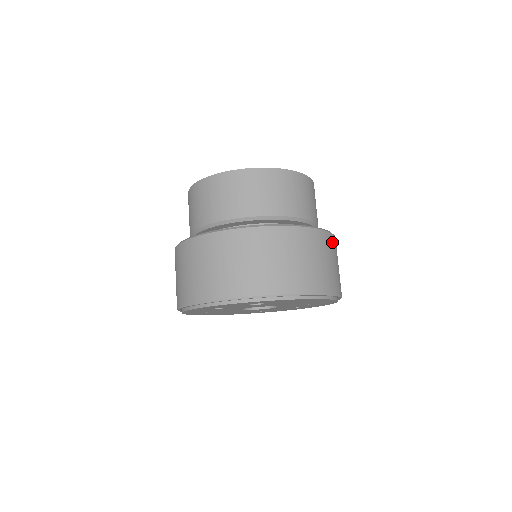
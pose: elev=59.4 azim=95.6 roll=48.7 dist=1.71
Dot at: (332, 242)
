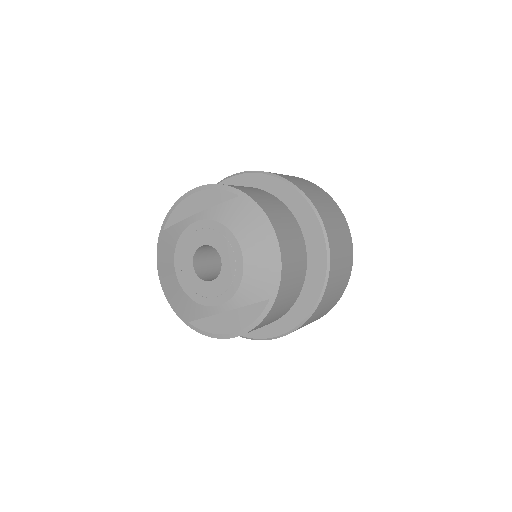
Dot at: (331, 281)
